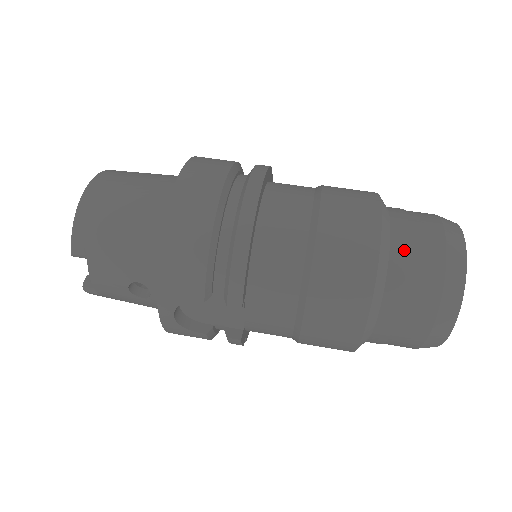
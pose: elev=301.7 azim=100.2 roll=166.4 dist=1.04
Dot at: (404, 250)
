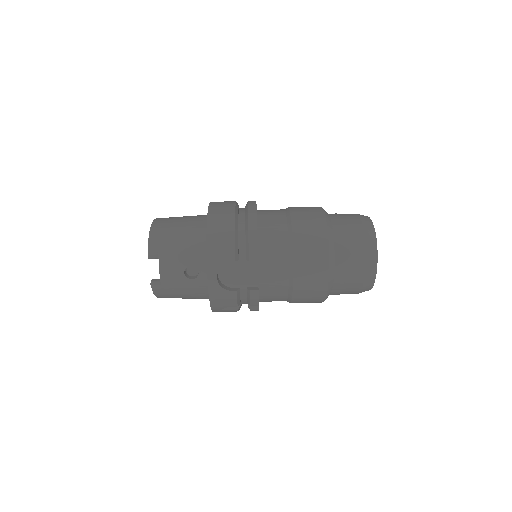
Dot at: (339, 223)
